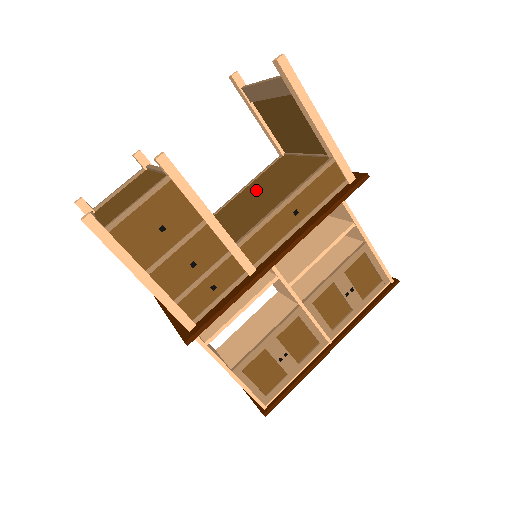
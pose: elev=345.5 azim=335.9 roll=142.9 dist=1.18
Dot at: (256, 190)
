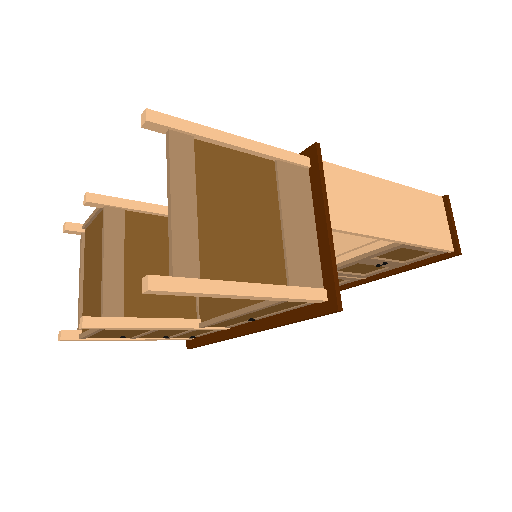
Dot at: occluded
